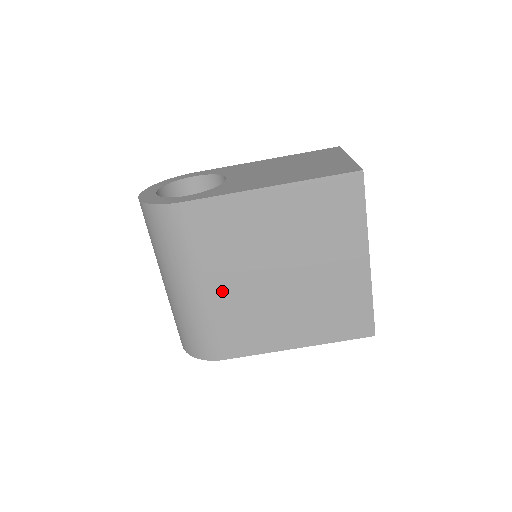
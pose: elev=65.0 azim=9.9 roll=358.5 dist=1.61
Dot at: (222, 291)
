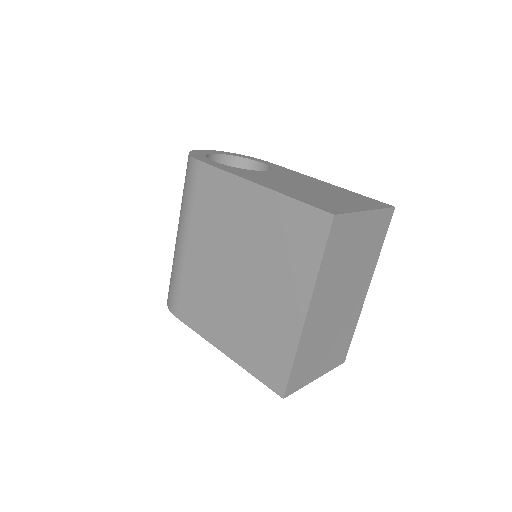
Dot at: (195, 256)
